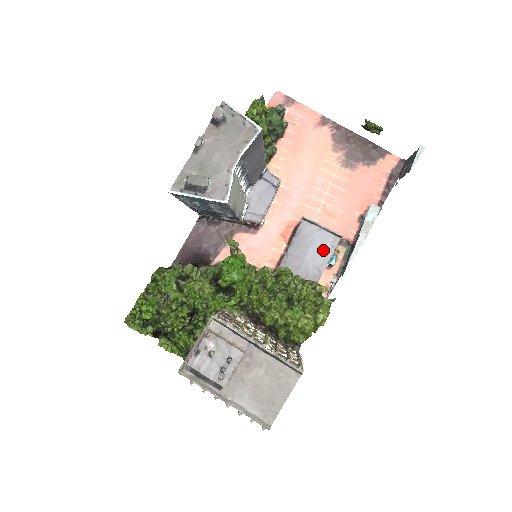
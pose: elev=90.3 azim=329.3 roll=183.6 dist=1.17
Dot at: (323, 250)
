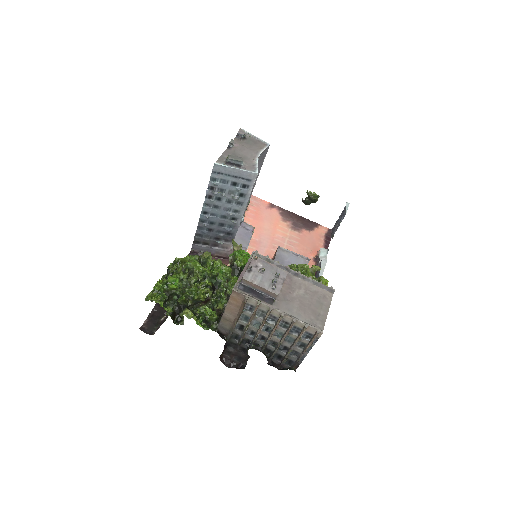
Dot at: occluded
